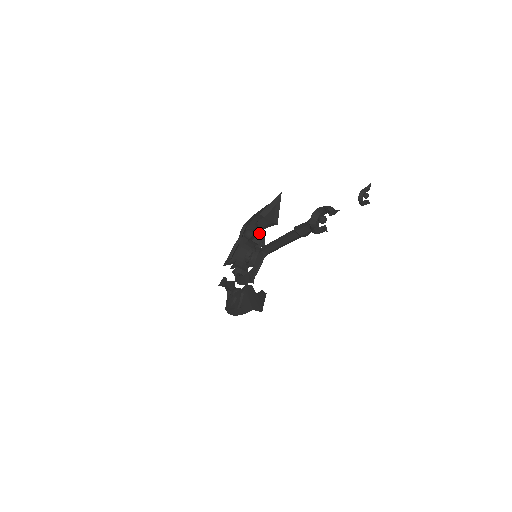
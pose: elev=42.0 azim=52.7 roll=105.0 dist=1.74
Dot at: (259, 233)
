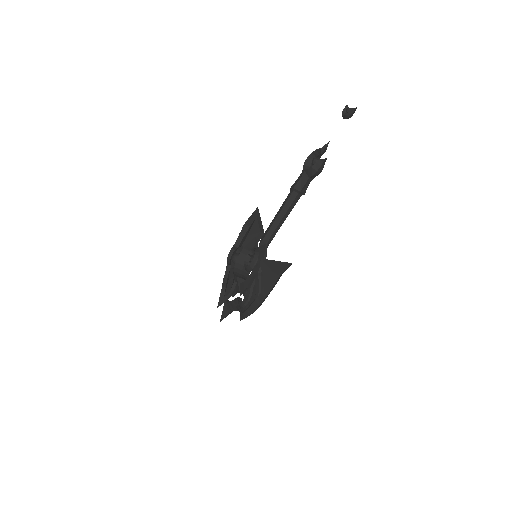
Dot at: occluded
